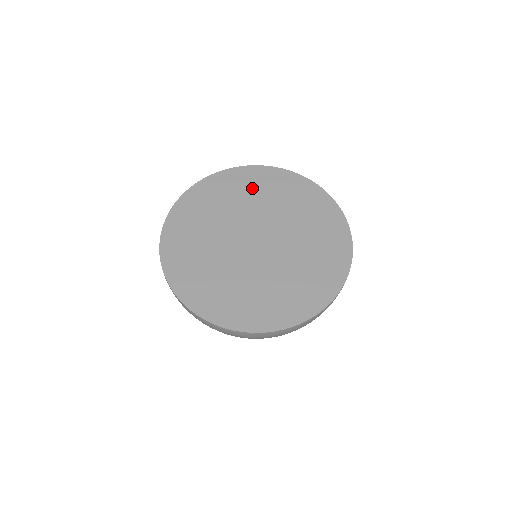
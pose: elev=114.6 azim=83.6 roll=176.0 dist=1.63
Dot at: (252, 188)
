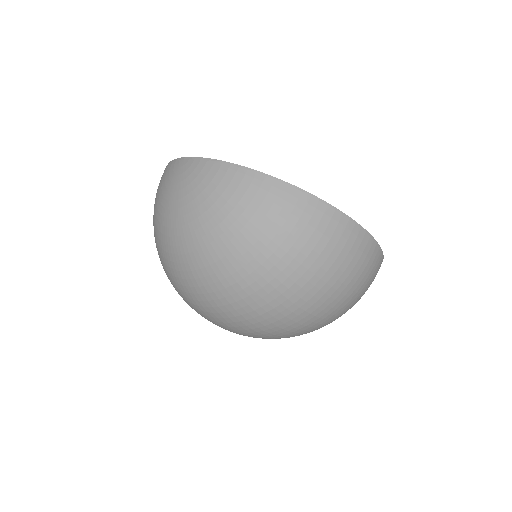
Dot at: occluded
